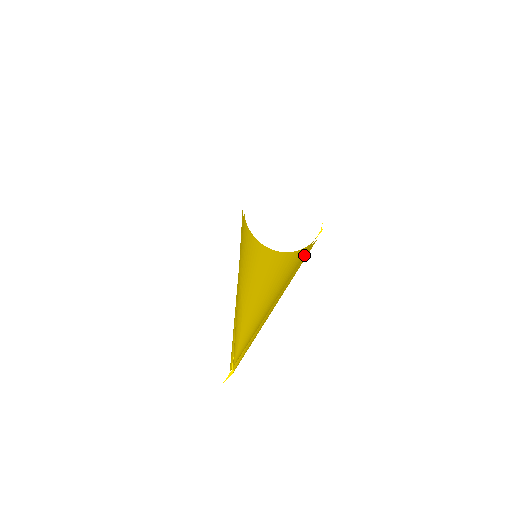
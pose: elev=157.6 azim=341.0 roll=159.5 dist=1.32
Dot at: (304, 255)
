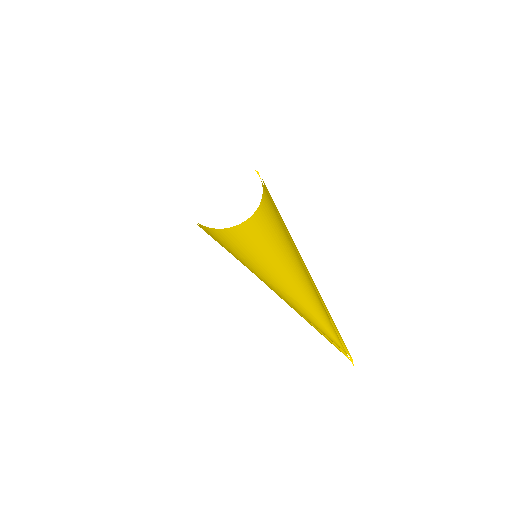
Dot at: (273, 206)
